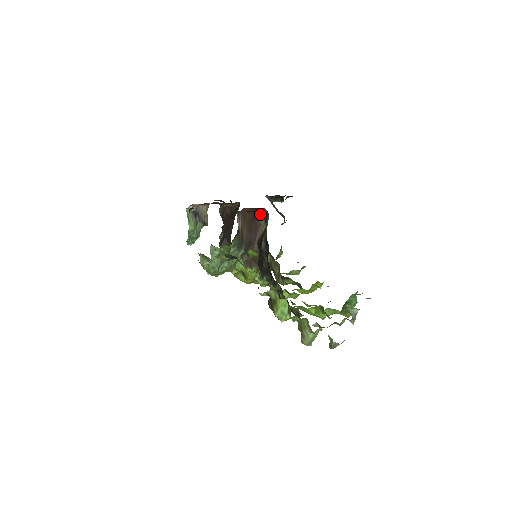
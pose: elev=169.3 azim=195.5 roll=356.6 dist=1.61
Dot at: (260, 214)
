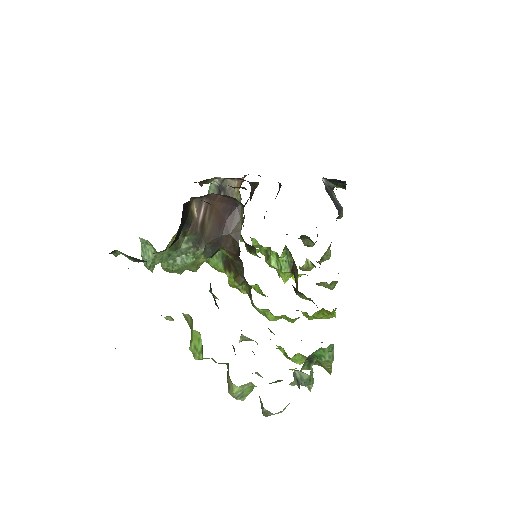
Dot at: occluded
